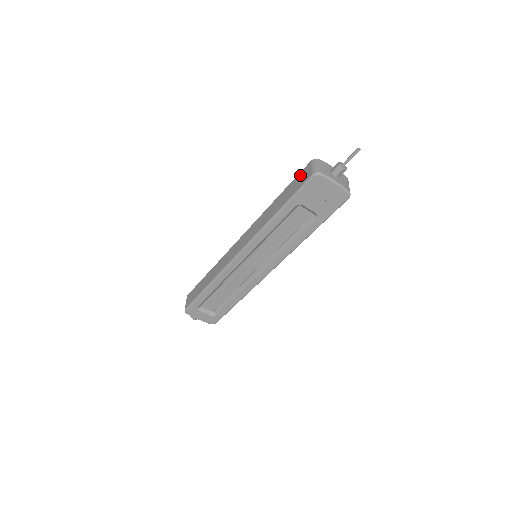
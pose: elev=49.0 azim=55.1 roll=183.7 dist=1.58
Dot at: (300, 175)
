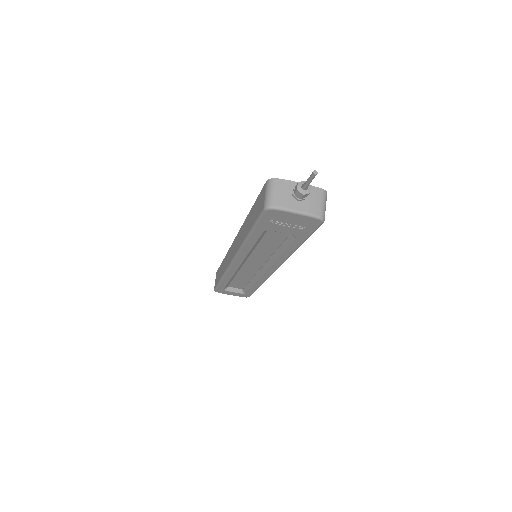
Dot at: (260, 196)
